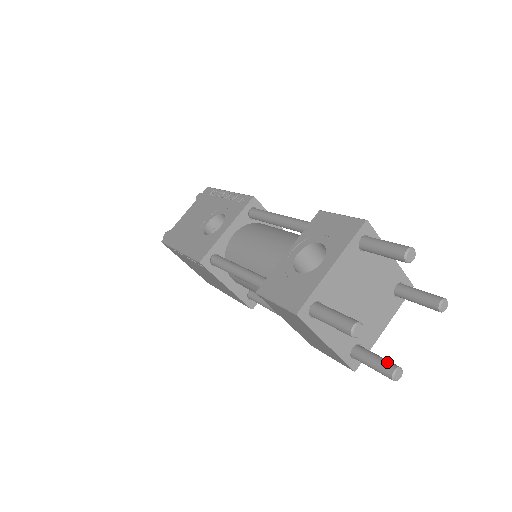
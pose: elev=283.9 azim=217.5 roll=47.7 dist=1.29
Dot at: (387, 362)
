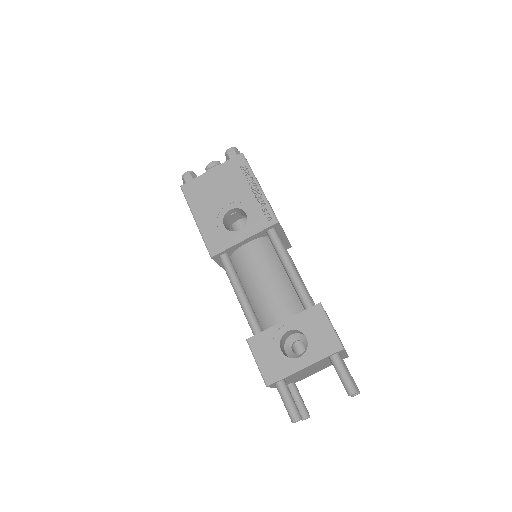
Dot at: (304, 409)
